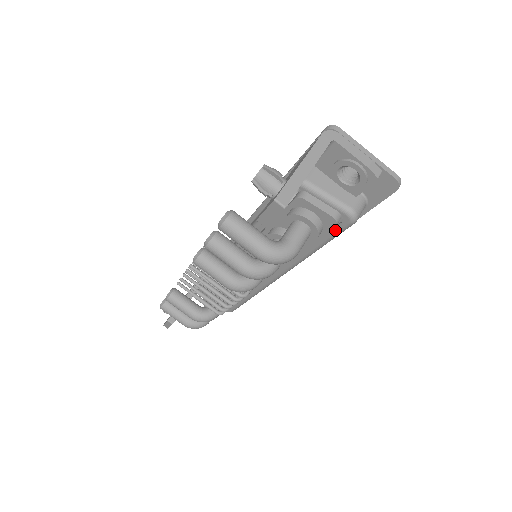
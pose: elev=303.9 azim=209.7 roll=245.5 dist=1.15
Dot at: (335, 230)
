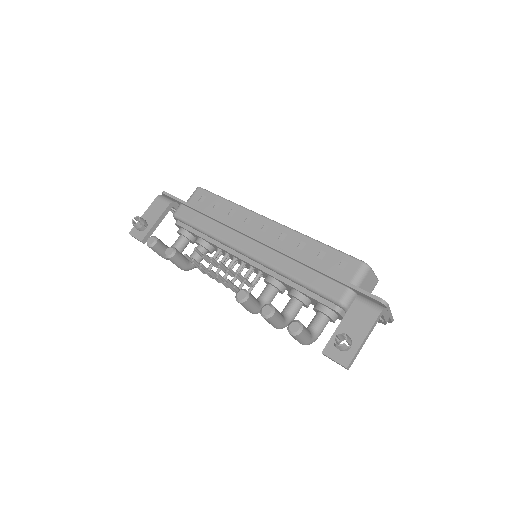
Dot at: occluded
